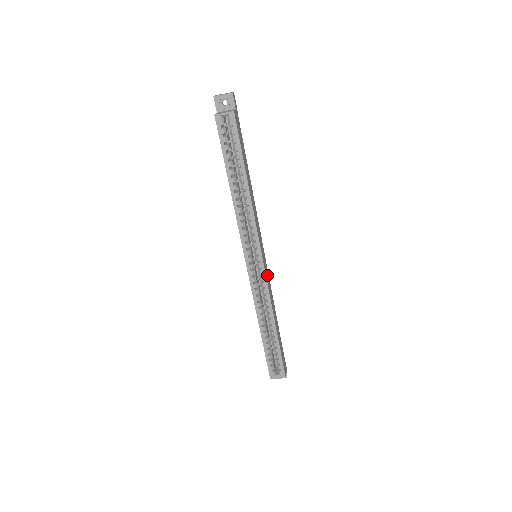
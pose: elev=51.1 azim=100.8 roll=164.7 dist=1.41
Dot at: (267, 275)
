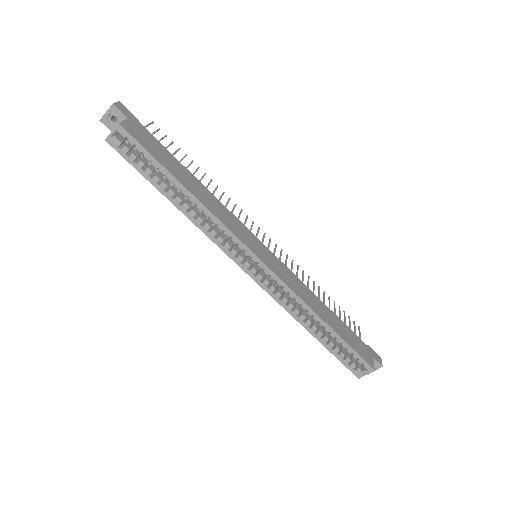
Dot at: (281, 270)
